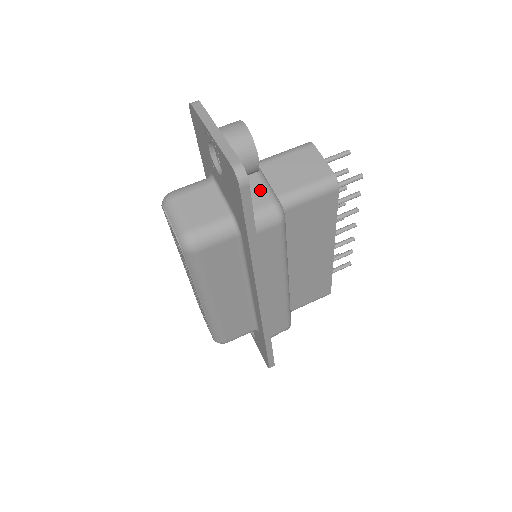
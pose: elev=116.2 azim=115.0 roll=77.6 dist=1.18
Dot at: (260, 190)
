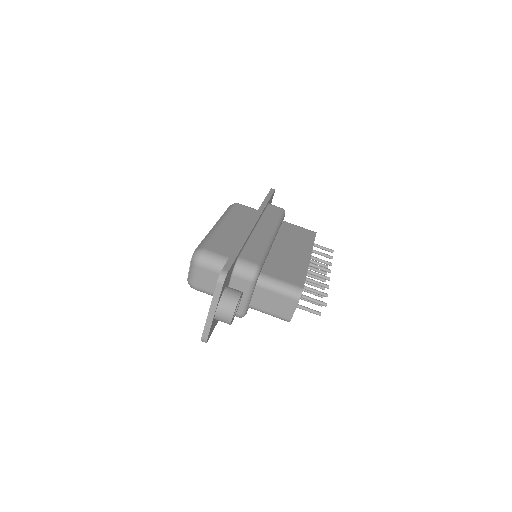
Dot at: (239, 306)
